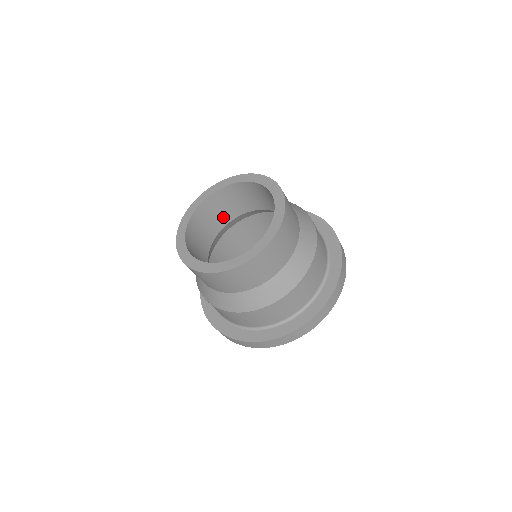
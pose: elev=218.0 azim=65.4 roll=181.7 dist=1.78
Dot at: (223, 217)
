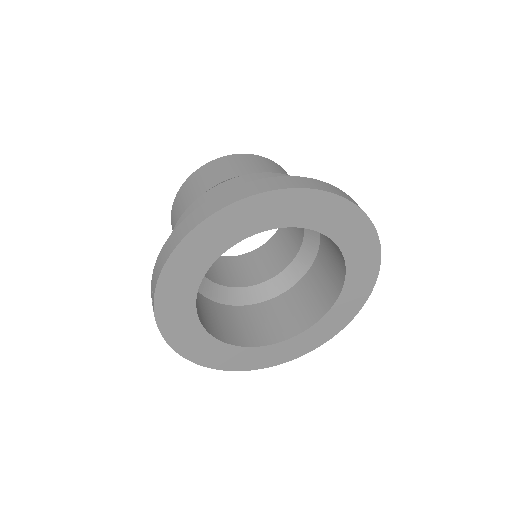
Dot at: (233, 280)
